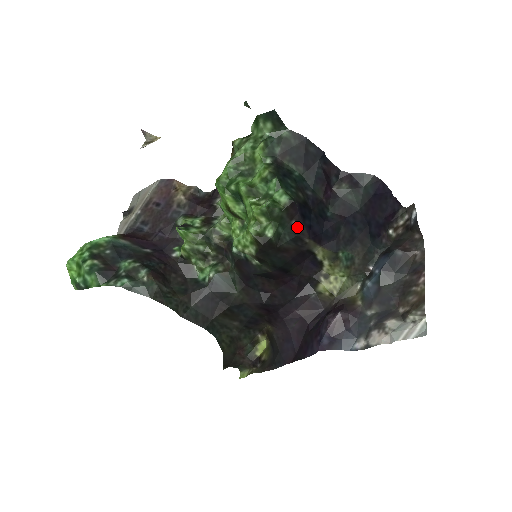
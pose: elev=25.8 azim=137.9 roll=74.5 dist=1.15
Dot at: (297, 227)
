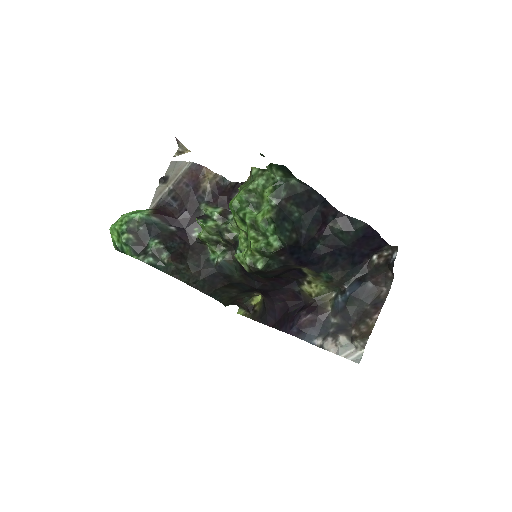
Dot at: (285, 260)
